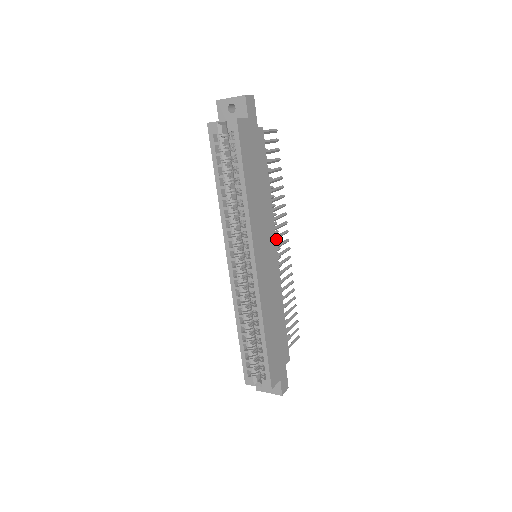
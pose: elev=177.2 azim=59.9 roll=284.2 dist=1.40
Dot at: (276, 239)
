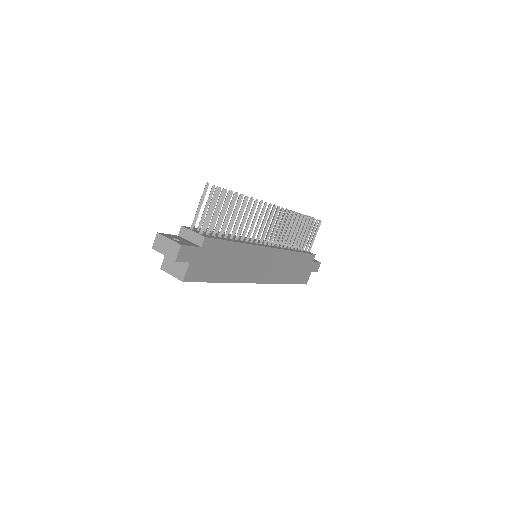
Dot at: occluded
